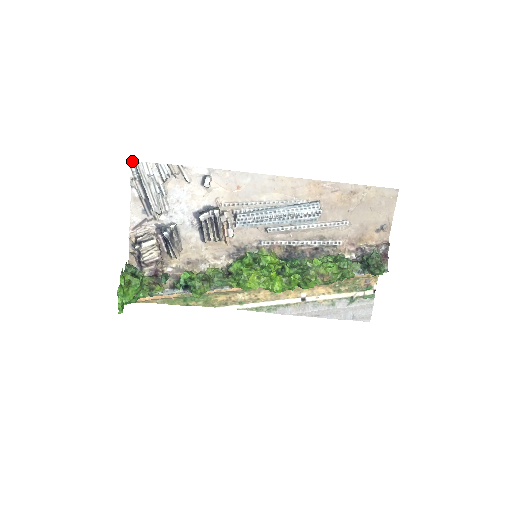
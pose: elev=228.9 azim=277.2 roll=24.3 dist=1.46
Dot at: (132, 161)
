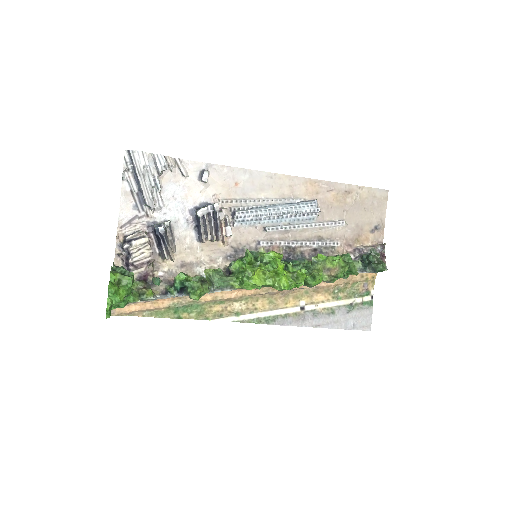
Dot at: (126, 151)
